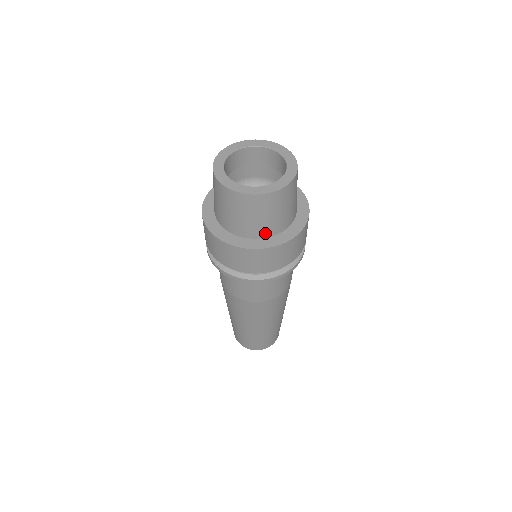
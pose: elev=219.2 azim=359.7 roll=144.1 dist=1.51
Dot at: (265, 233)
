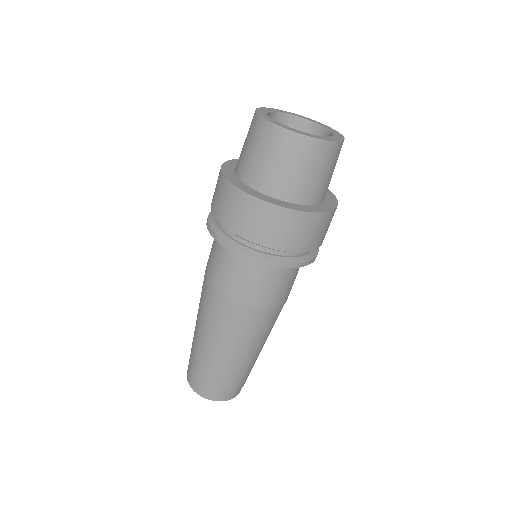
Dot at: (273, 190)
